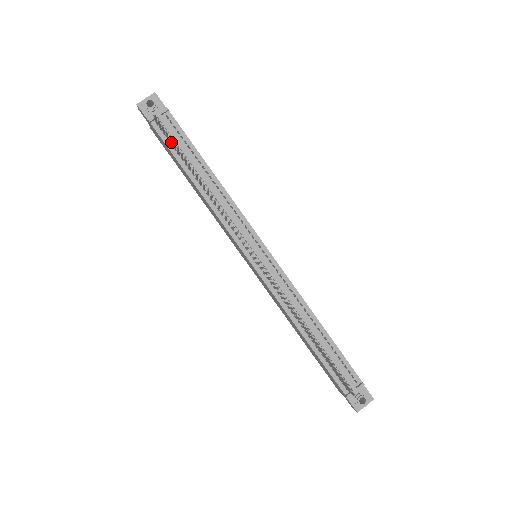
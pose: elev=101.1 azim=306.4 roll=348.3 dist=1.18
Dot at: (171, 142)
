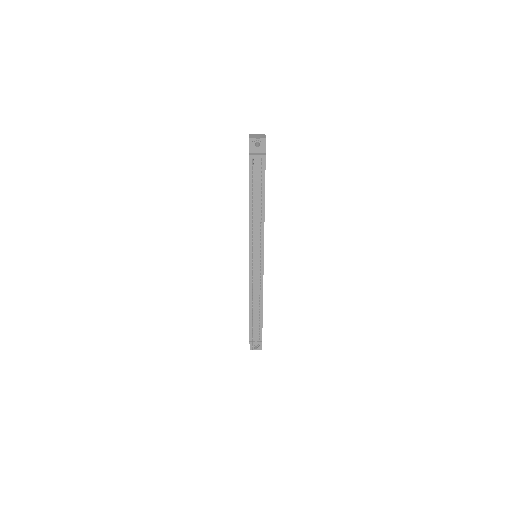
Dot at: occluded
